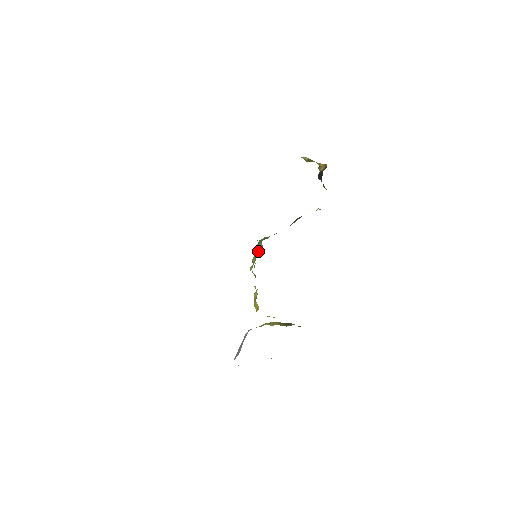
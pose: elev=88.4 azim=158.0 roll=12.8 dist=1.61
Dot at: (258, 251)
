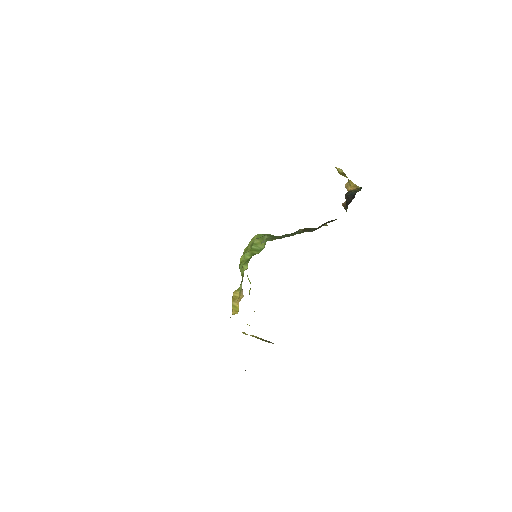
Dot at: (256, 248)
